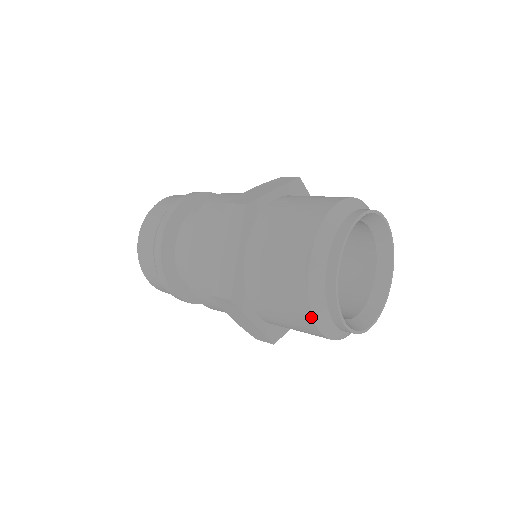
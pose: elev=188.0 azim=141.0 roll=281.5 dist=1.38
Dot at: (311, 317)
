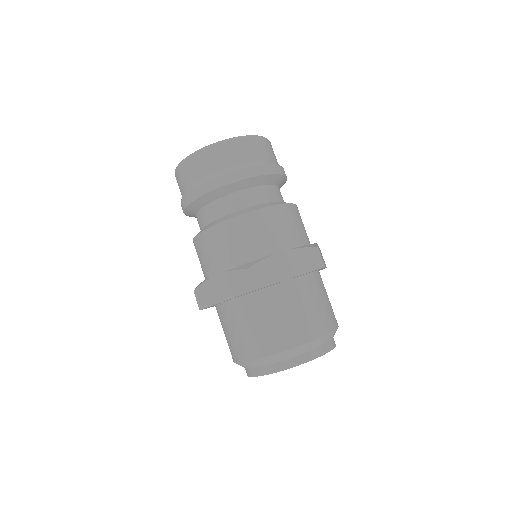
Dot at: (266, 356)
